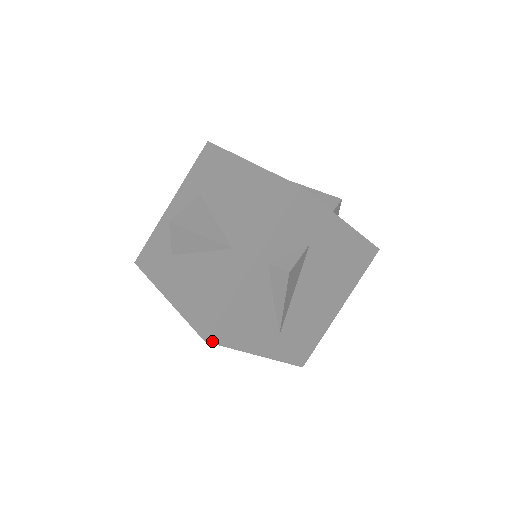
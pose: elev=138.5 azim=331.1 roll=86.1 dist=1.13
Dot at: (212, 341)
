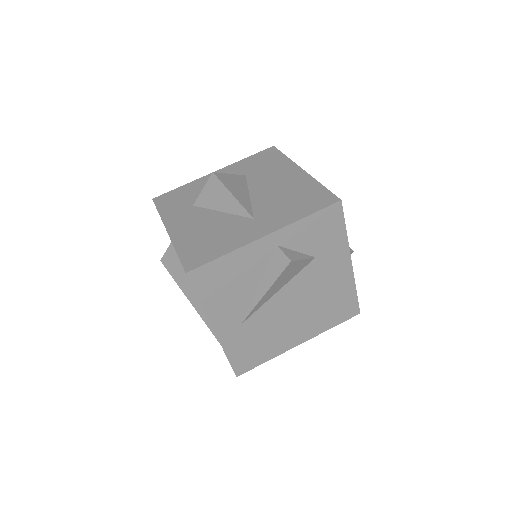
Dot at: (191, 278)
